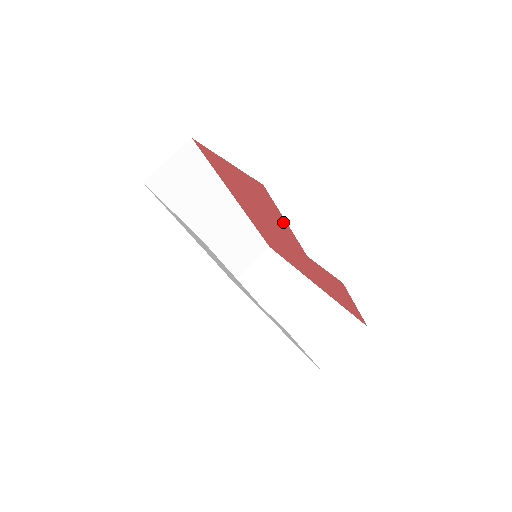
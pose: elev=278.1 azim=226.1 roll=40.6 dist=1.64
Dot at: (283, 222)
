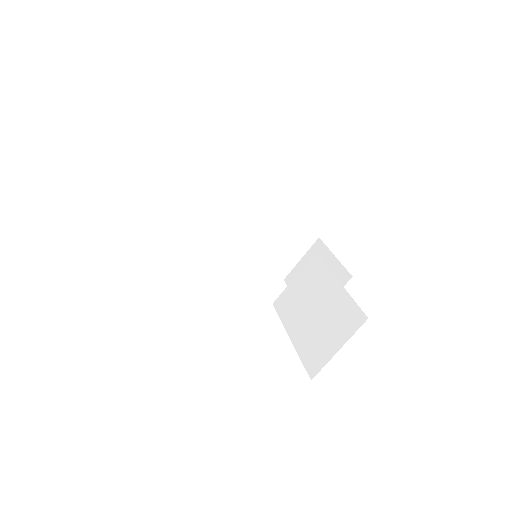
Dot at: occluded
